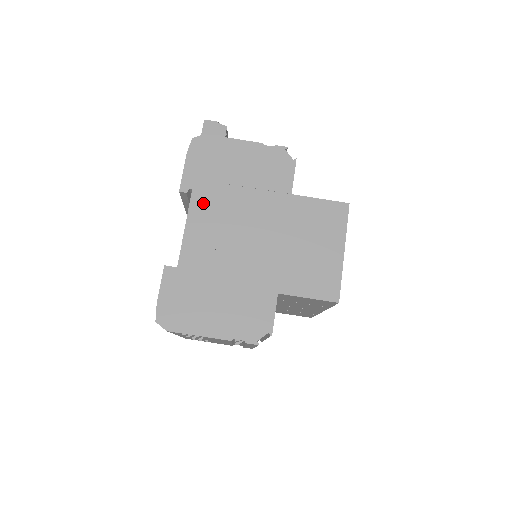
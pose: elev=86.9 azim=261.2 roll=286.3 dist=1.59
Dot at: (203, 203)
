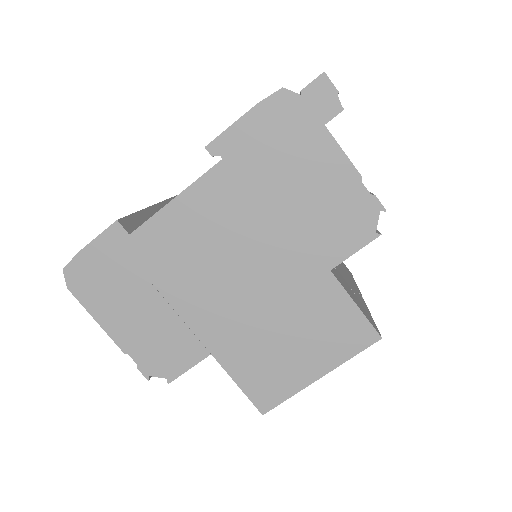
Dot at: (220, 188)
